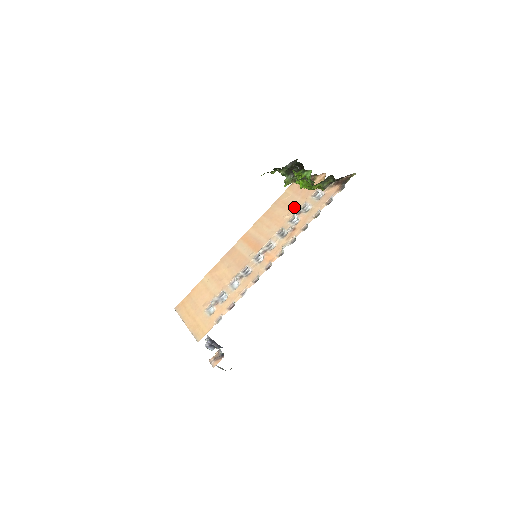
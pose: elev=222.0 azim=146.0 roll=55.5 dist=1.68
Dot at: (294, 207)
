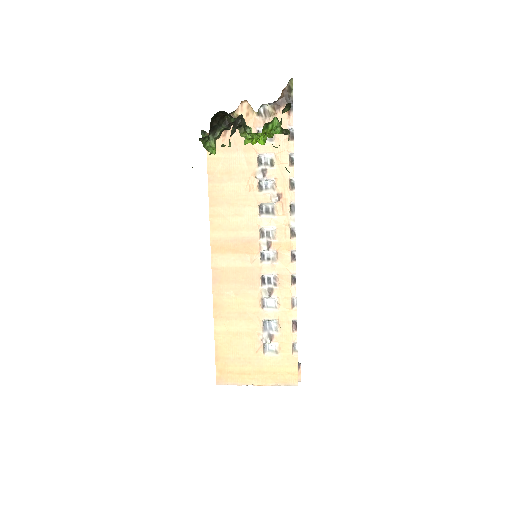
Dot at: (248, 170)
